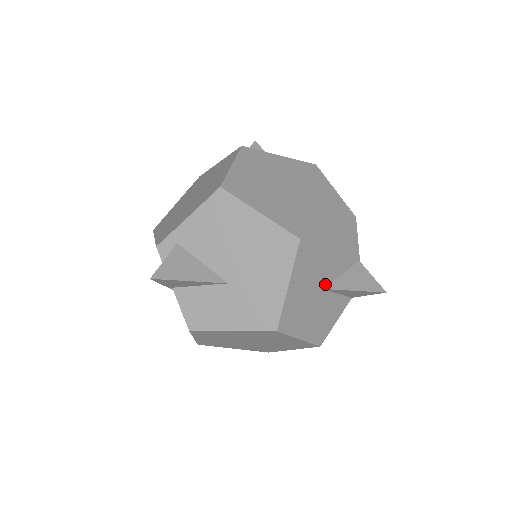
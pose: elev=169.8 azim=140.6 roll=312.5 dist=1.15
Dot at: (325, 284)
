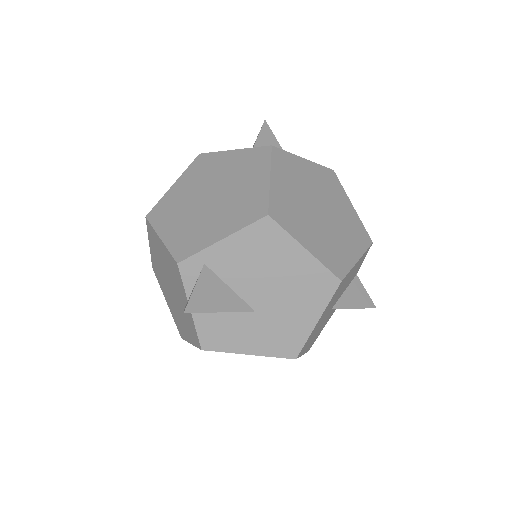
Dot at: (334, 305)
